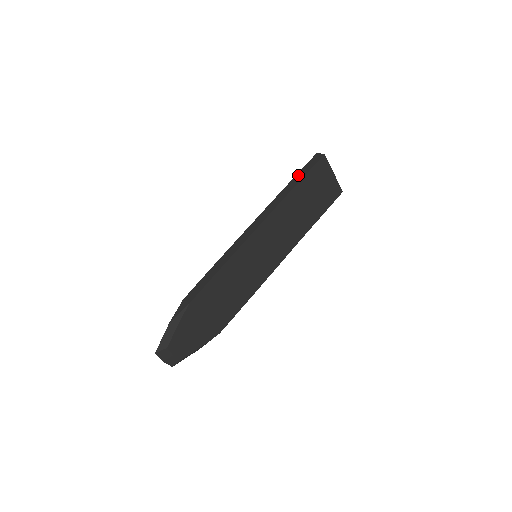
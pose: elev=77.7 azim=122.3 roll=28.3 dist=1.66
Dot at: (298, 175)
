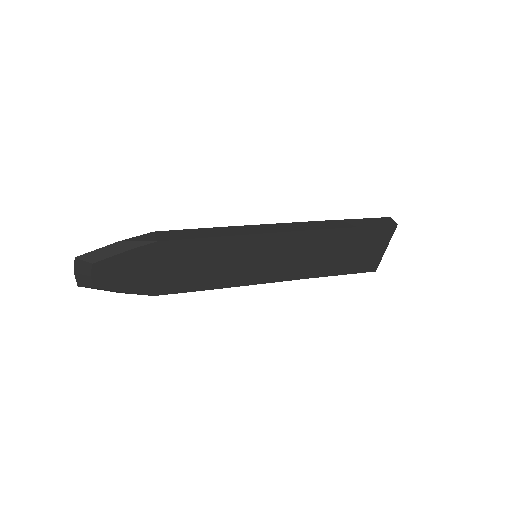
Dot at: (359, 220)
